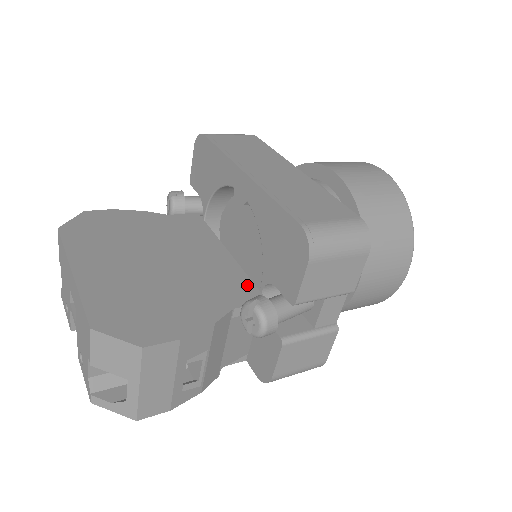
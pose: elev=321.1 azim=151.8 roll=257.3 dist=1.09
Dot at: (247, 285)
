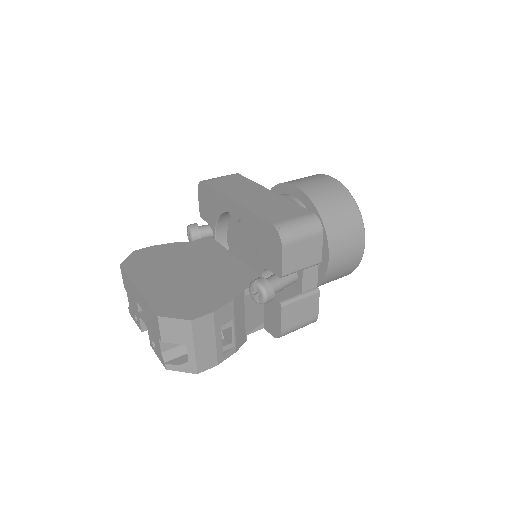
Dot at: (251, 274)
